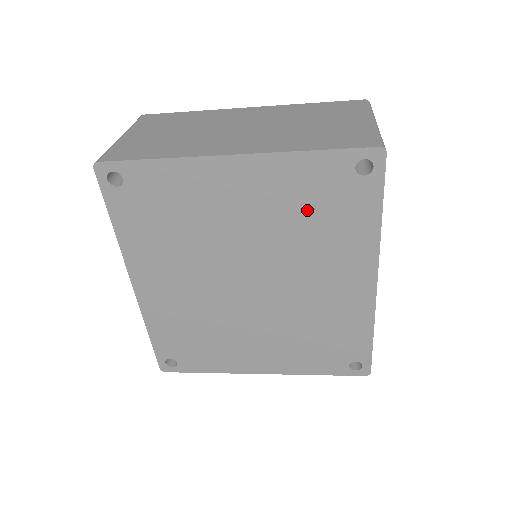
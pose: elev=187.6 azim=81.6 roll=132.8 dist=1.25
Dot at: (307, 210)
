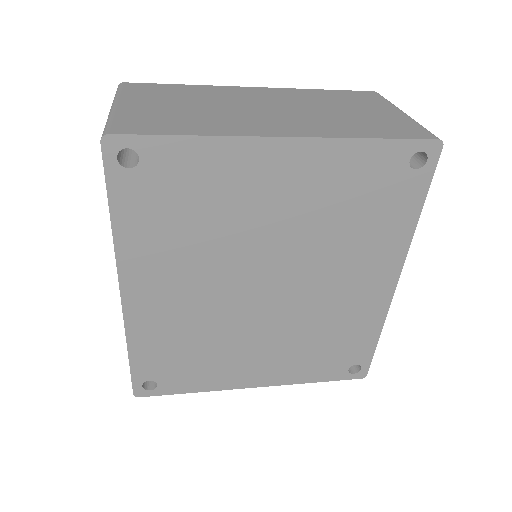
Dot at: (350, 205)
